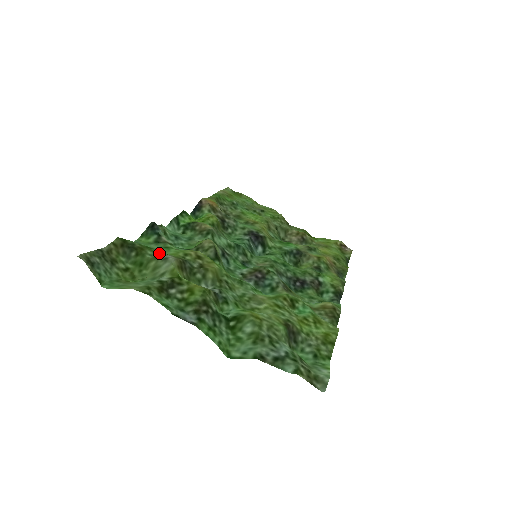
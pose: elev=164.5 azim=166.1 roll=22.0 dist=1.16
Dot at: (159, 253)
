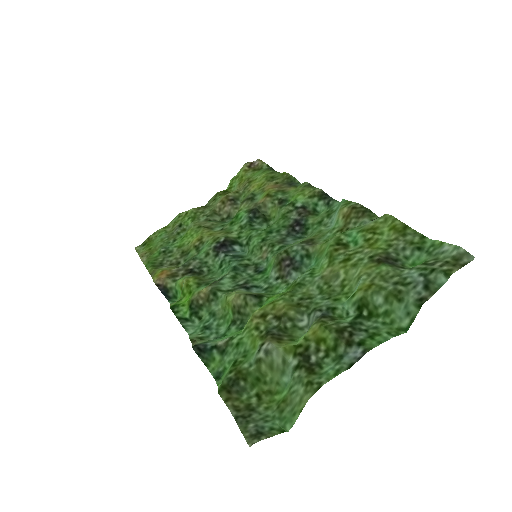
Dot at: (246, 355)
